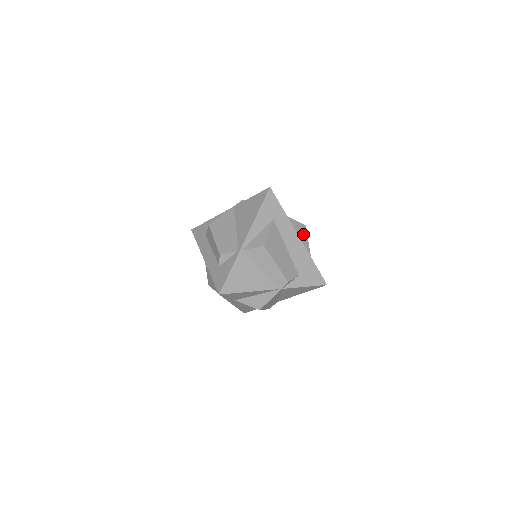
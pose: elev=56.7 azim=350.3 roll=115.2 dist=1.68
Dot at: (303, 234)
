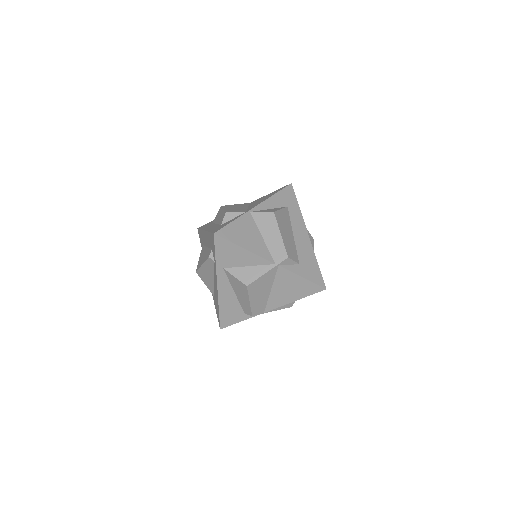
Dot at: (311, 243)
